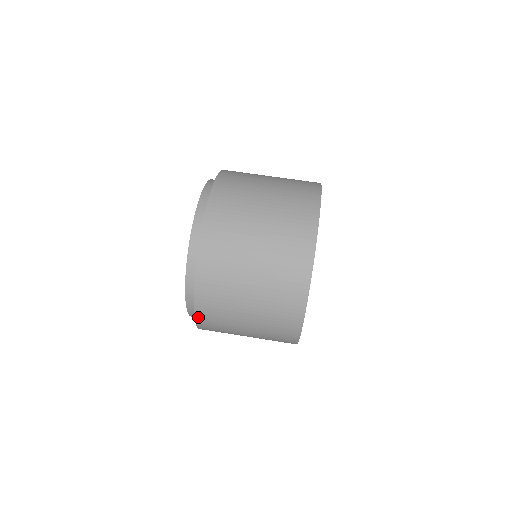
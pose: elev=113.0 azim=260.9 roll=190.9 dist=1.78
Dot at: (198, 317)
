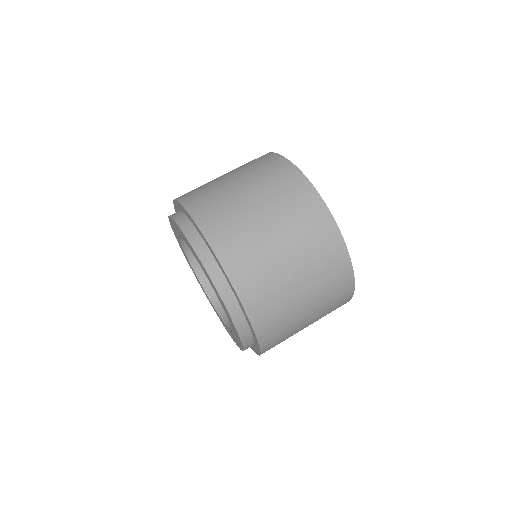
Dot at: occluded
